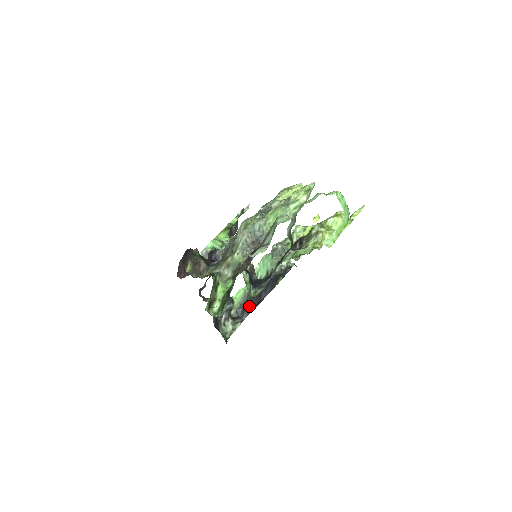
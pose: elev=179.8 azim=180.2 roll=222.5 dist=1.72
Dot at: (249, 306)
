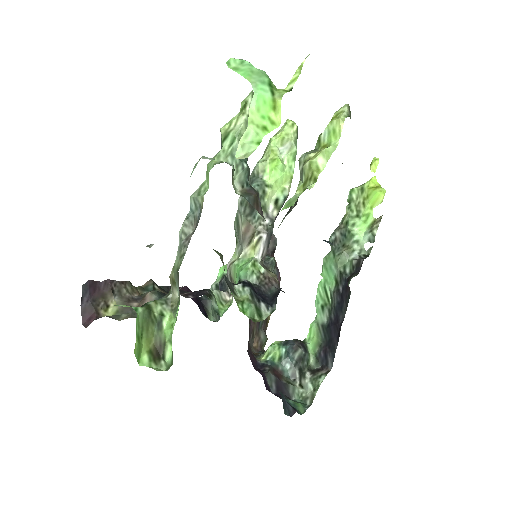
Dot at: (330, 344)
